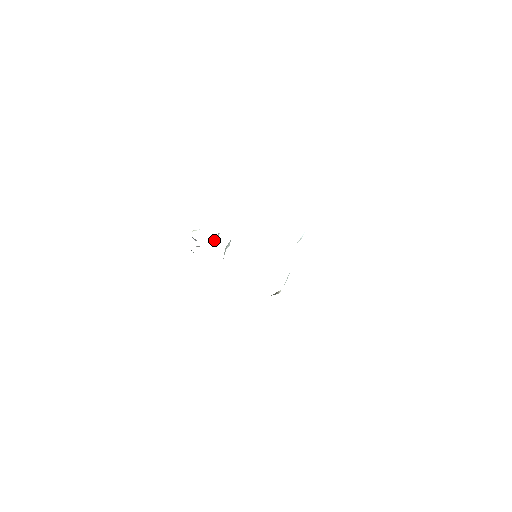
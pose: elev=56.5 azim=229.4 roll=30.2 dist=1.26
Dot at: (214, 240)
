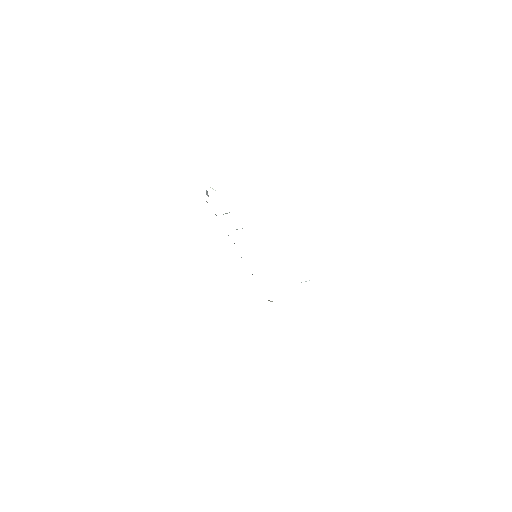
Dot at: occluded
